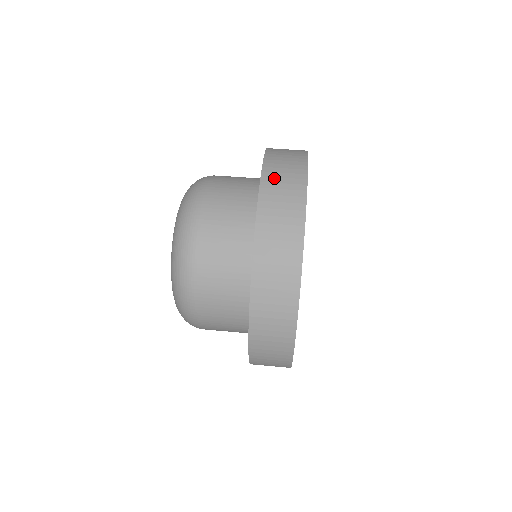
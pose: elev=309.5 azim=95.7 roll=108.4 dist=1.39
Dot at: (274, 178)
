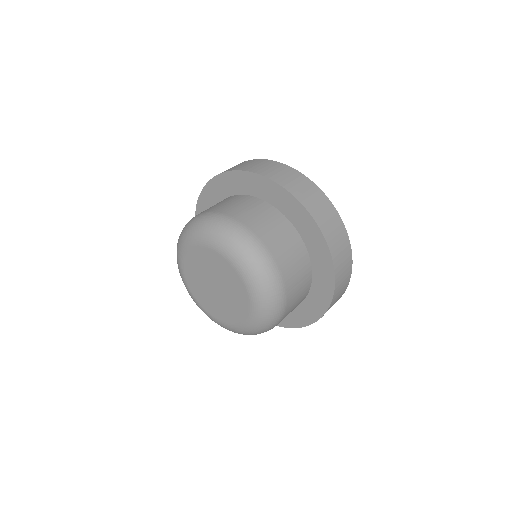
Dot at: (285, 180)
